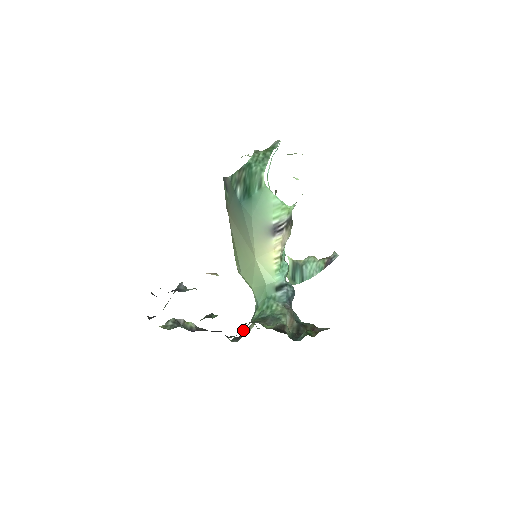
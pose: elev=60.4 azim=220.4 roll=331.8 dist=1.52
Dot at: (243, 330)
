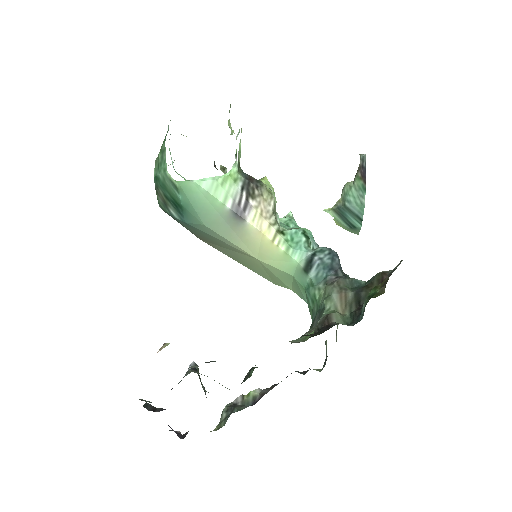
Dot at: occluded
